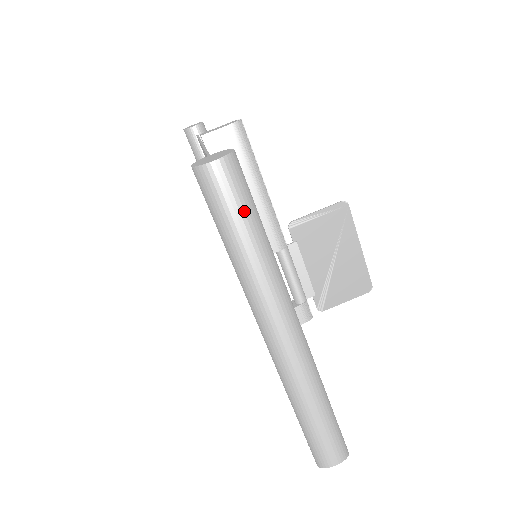
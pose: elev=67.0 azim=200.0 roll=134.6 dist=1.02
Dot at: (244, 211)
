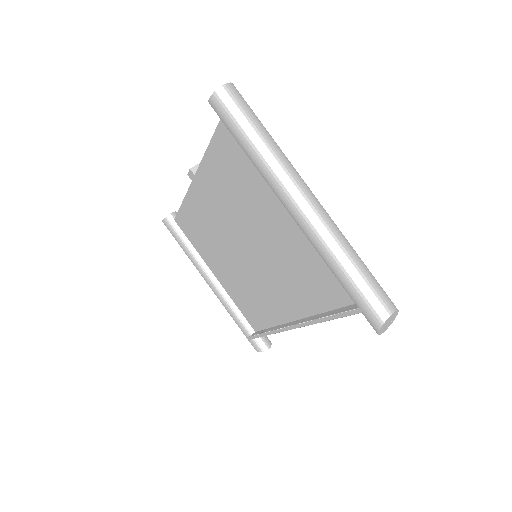
Dot at: (251, 114)
